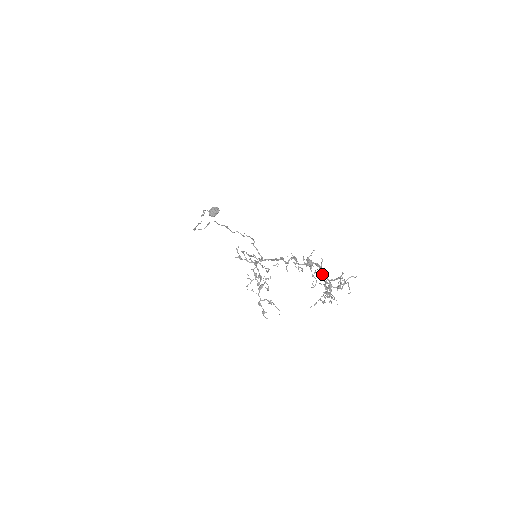
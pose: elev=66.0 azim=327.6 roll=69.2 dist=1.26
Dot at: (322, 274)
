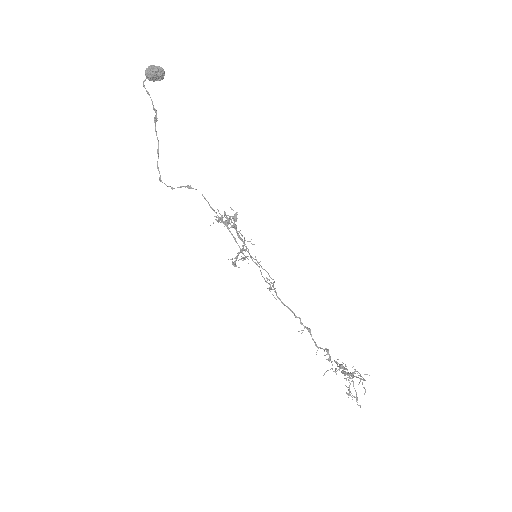
Dot at: (357, 399)
